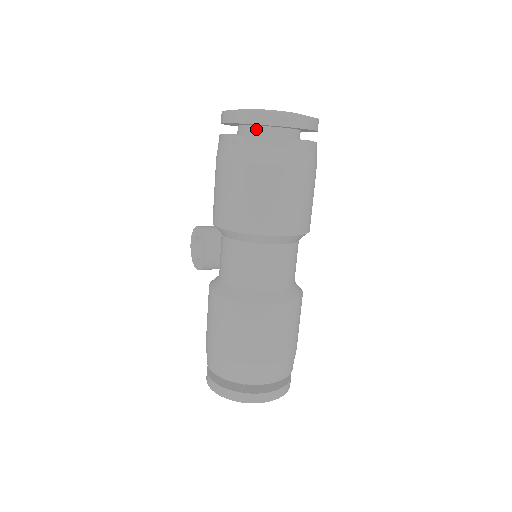
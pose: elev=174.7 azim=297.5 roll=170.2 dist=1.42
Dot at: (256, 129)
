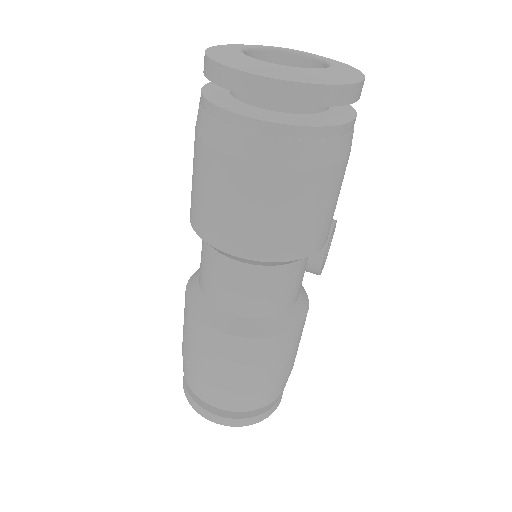
Dot at: occluded
